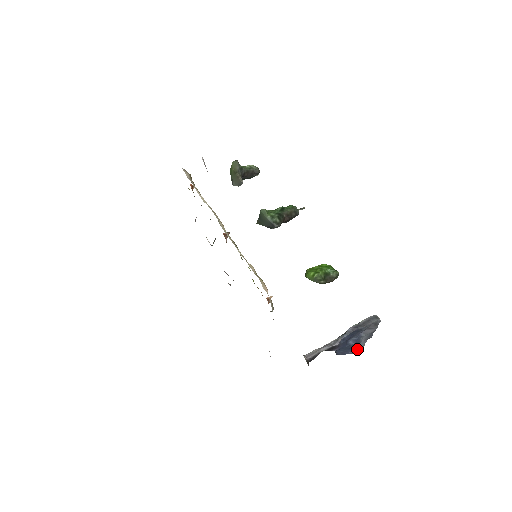
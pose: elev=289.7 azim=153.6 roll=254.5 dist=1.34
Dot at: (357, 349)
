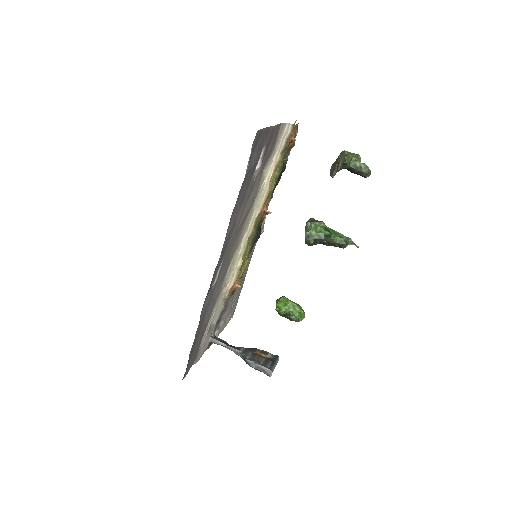
Dot at: occluded
